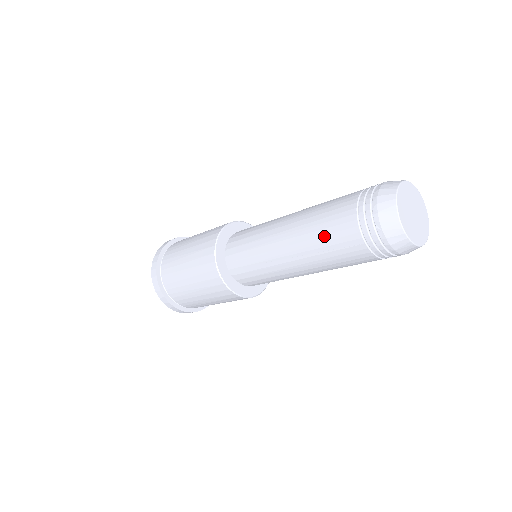
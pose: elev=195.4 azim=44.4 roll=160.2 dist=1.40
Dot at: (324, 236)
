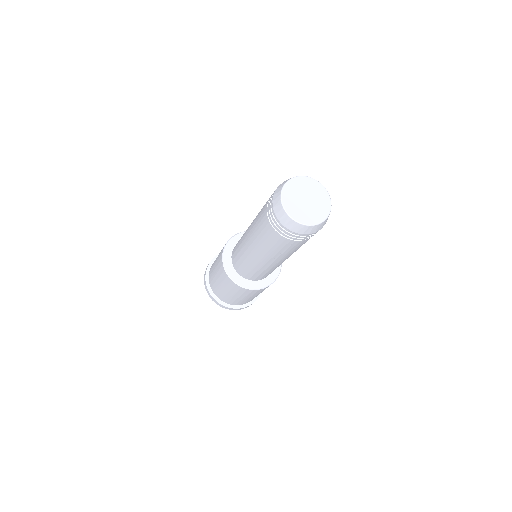
Dot at: (272, 247)
